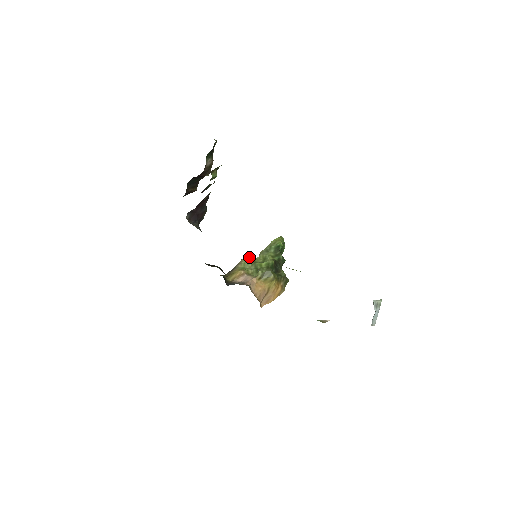
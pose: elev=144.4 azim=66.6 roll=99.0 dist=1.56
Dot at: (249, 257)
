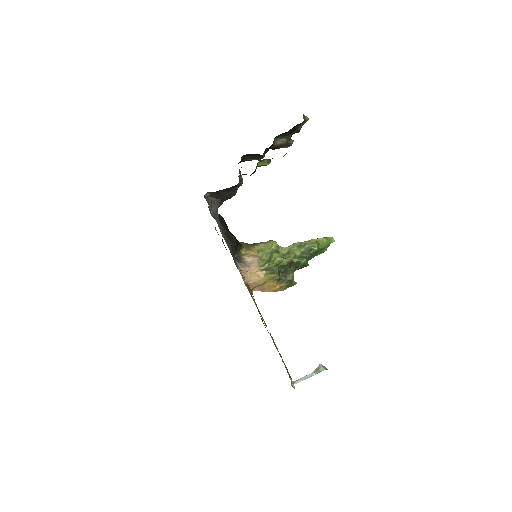
Dot at: (275, 243)
